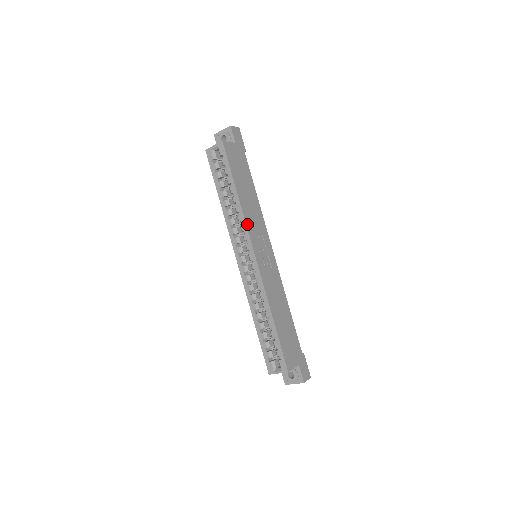
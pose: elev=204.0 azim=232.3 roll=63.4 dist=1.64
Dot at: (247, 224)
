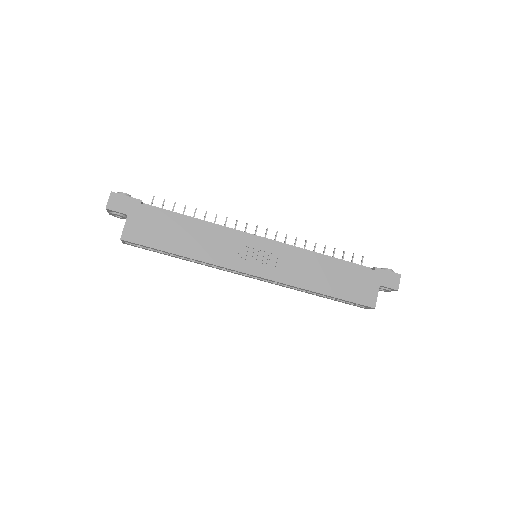
Dot at: (219, 264)
